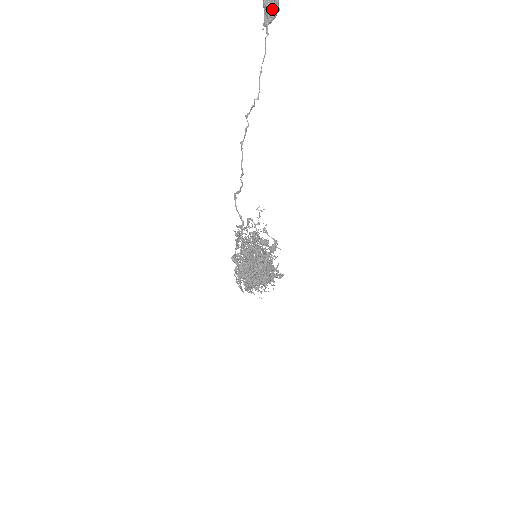
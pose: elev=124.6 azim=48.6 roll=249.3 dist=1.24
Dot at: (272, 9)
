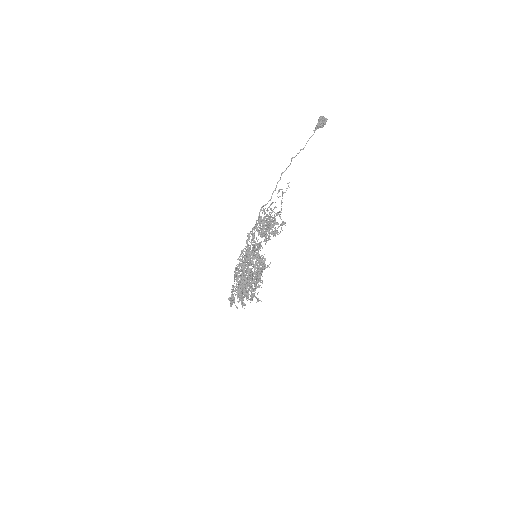
Dot at: (322, 122)
